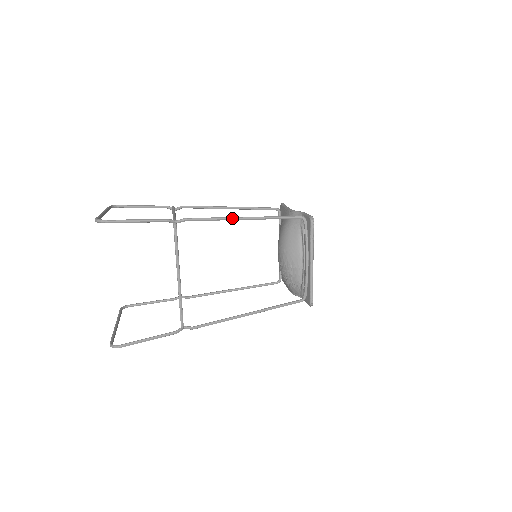
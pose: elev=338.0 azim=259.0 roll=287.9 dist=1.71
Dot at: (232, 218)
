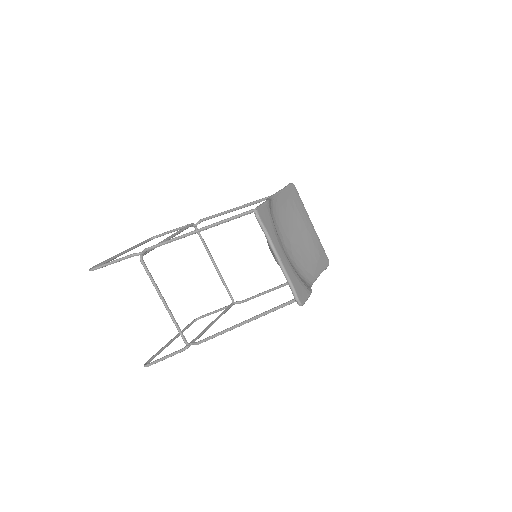
Dot at: (183, 236)
